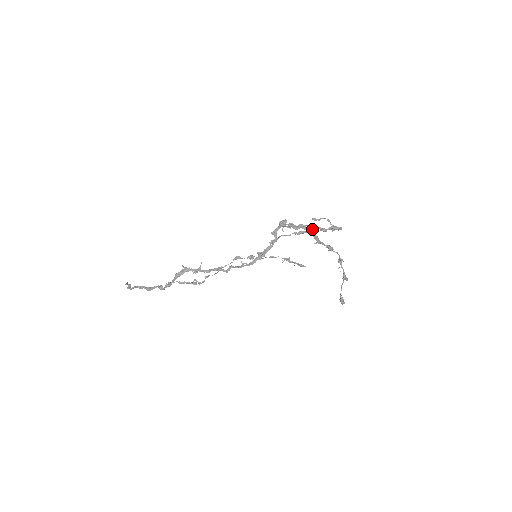
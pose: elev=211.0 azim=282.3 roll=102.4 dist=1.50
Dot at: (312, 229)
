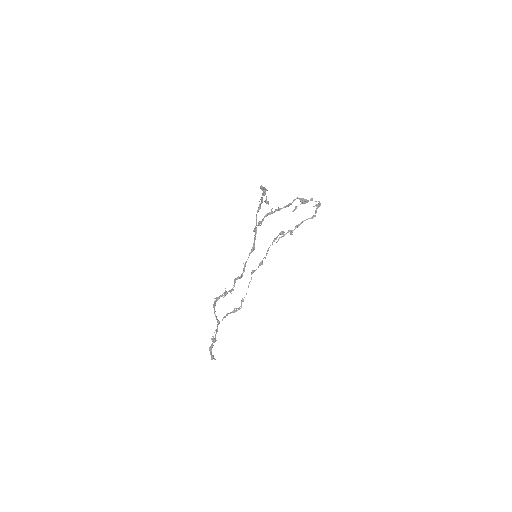
Dot at: occluded
